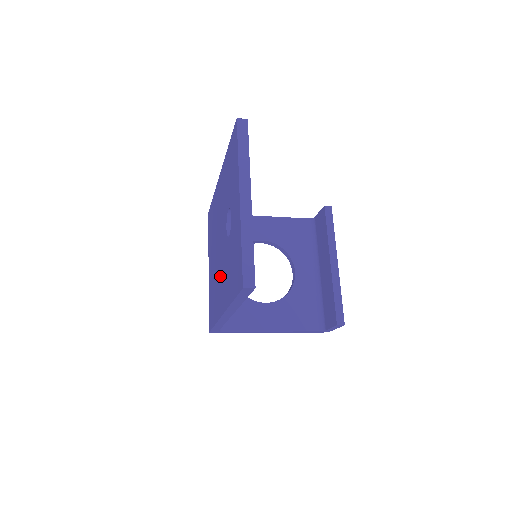
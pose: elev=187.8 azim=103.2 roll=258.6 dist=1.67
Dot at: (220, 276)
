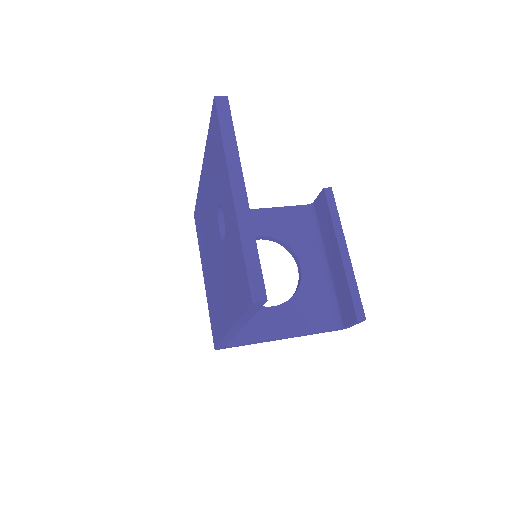
Dot at: (219, 286)
